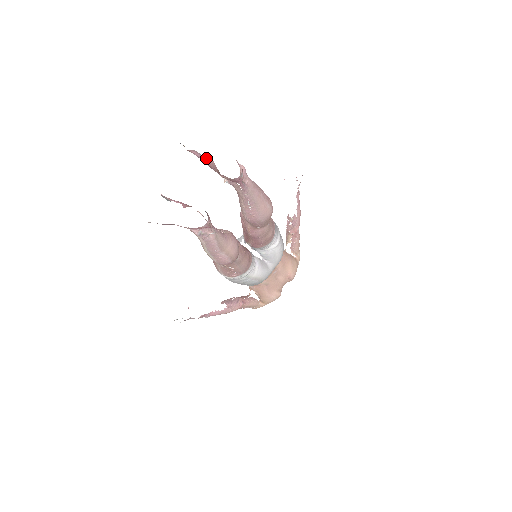
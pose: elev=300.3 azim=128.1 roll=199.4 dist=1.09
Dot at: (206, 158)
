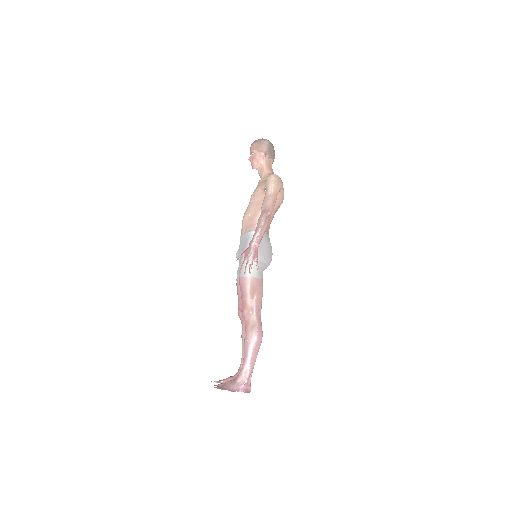
Dot at: occluded
